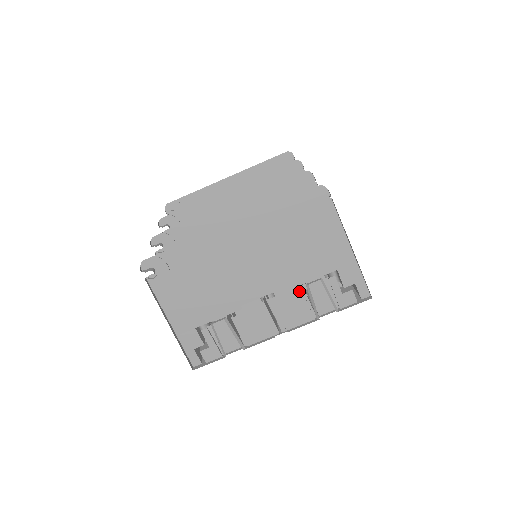
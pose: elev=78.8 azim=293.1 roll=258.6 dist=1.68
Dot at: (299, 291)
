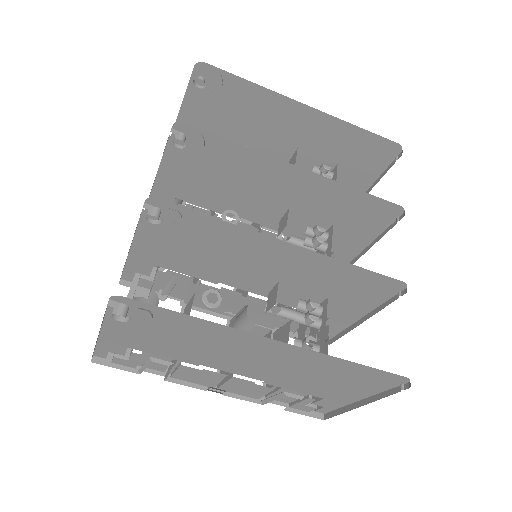
Dot at: (271, 388)
